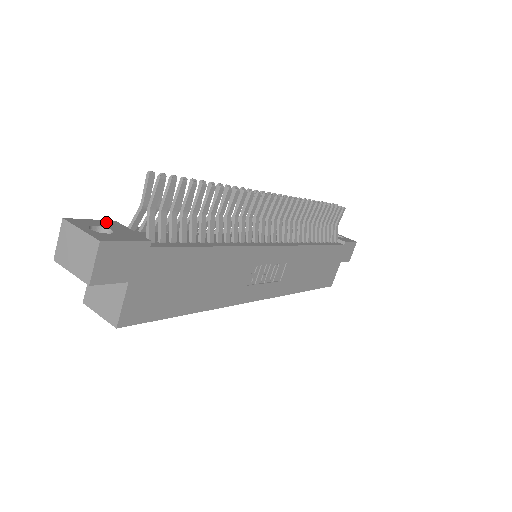
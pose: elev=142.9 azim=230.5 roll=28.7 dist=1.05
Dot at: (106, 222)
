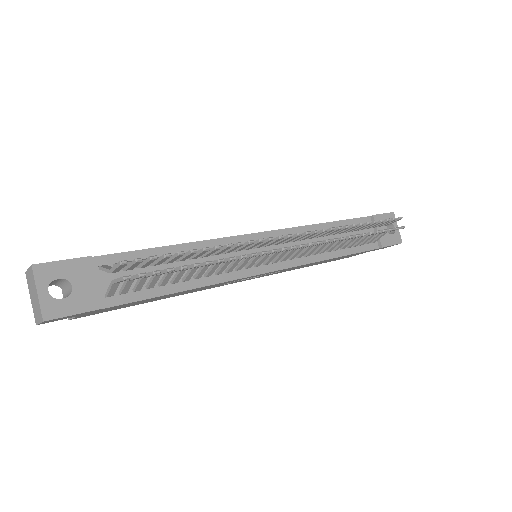
Dot at: (77, 264)
